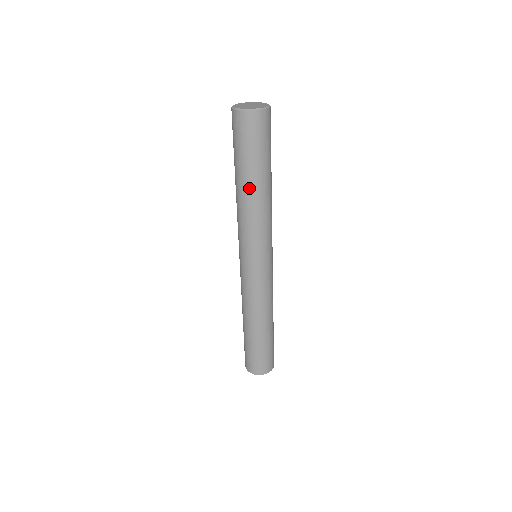
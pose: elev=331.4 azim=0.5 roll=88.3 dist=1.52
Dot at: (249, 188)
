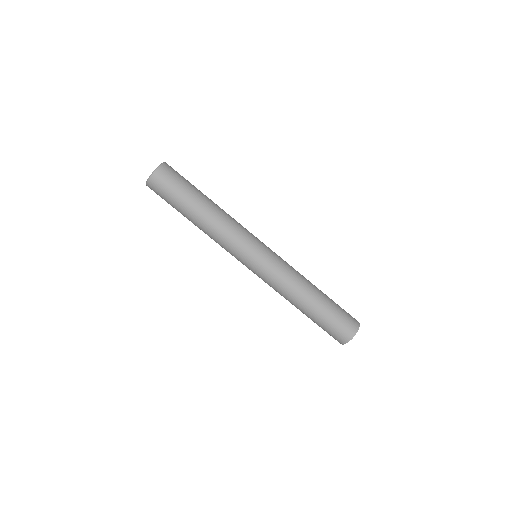
Dot at: (201, 213)
